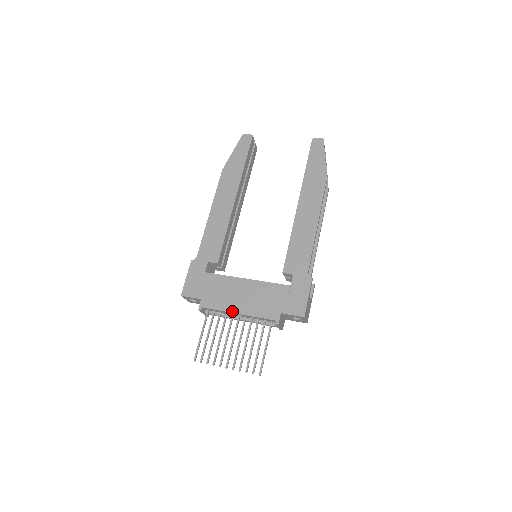
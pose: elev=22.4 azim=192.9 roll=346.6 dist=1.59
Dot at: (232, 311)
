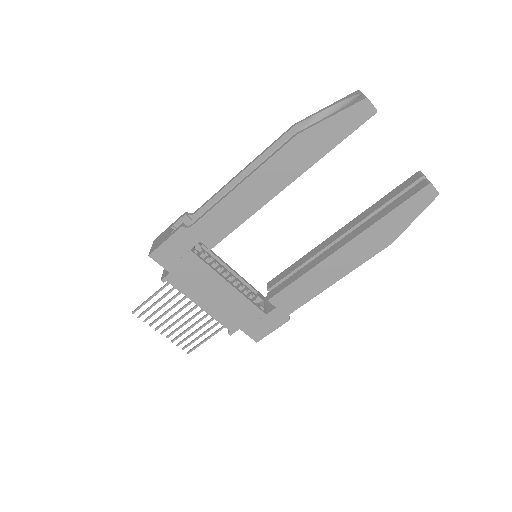
Dot at: (196, 302)
